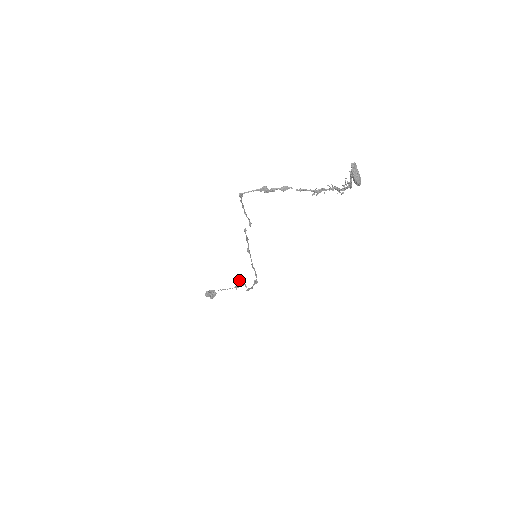
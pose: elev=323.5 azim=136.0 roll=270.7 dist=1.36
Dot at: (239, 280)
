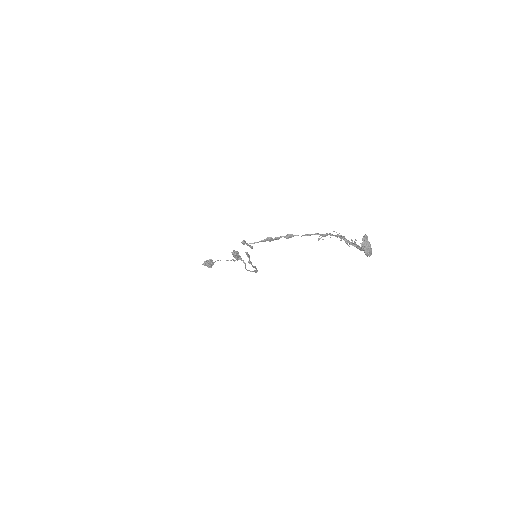
Dot at: (237, 256)
